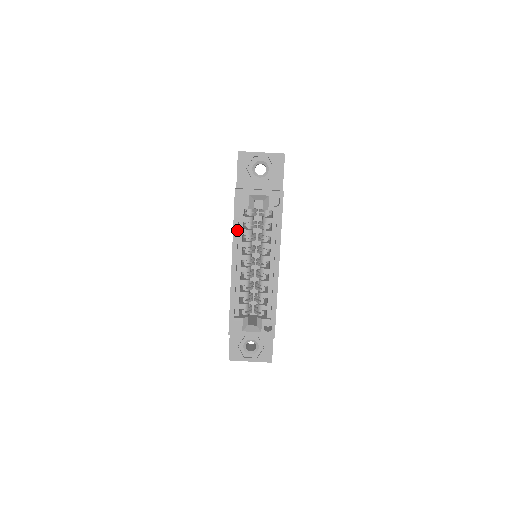
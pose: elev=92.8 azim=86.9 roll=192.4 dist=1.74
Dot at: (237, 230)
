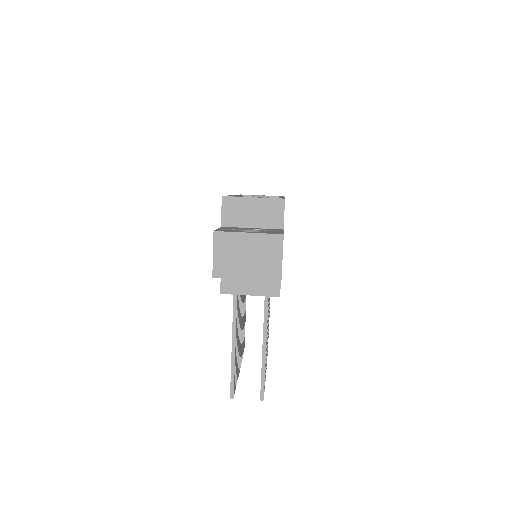
Dot at: occluded
